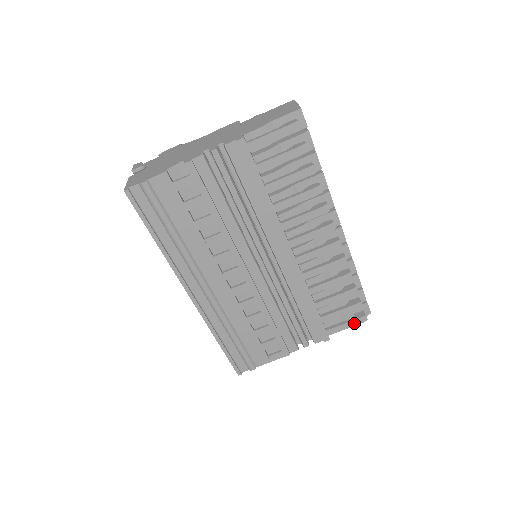
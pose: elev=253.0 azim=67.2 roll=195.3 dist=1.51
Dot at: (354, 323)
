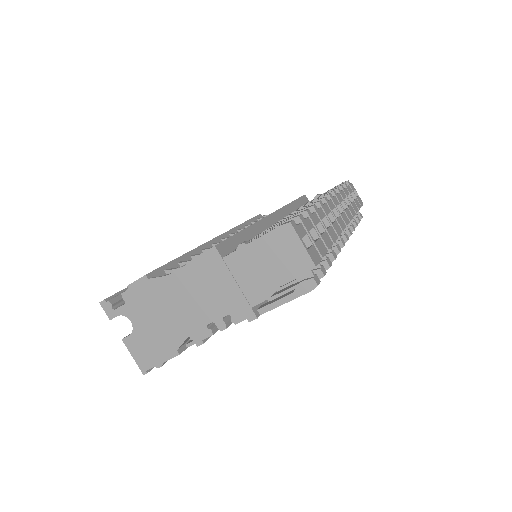
Dot at: occluded
